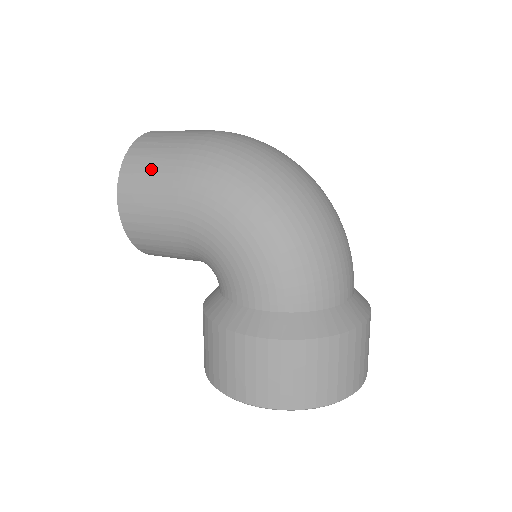
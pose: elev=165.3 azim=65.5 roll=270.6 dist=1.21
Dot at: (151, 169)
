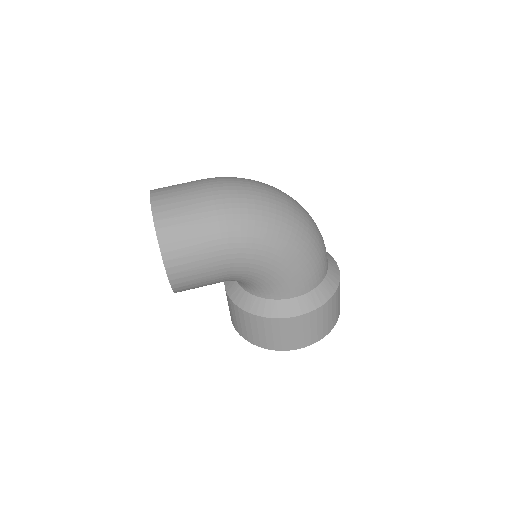
Dot at: (191, 242)
